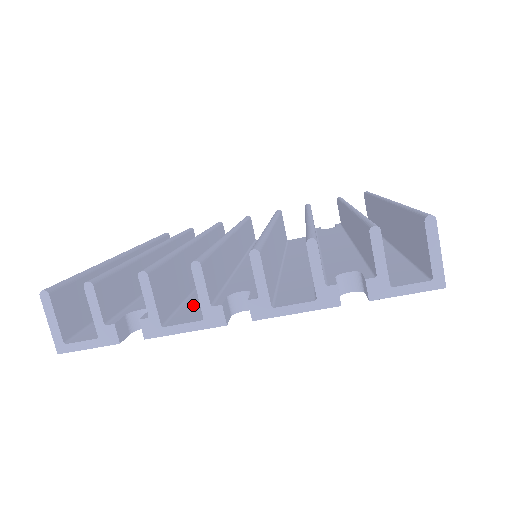
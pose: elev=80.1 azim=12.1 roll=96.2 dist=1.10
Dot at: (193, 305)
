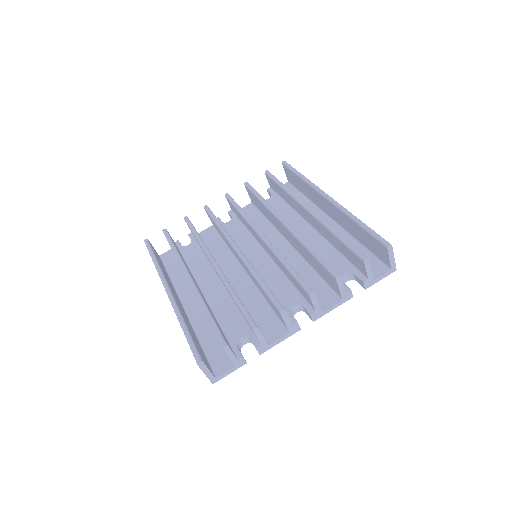
Dot at: (262, 318)
